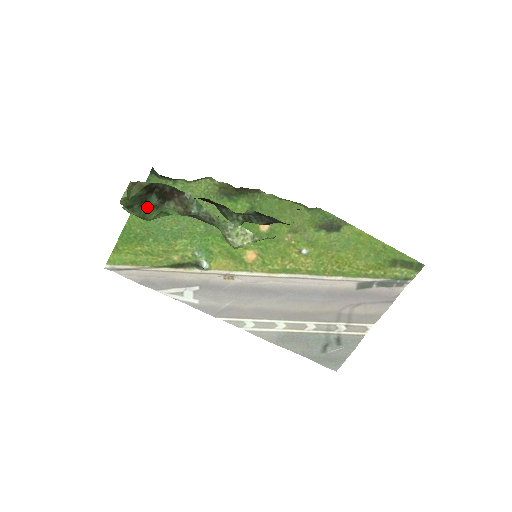
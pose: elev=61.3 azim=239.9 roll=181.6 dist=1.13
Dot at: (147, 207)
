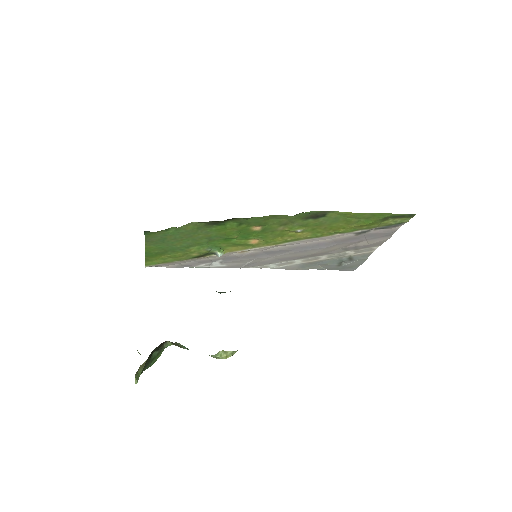
Dot at: (153, 359)
